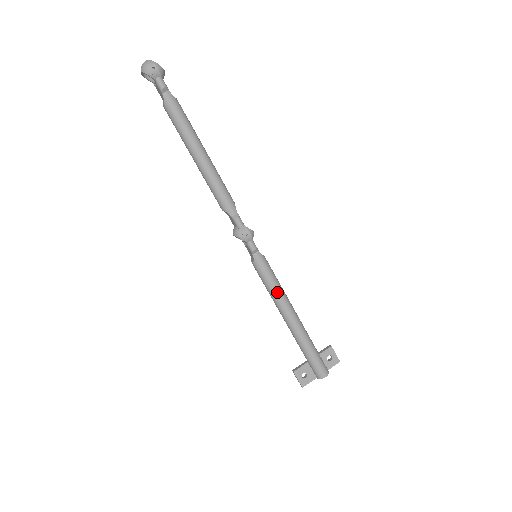
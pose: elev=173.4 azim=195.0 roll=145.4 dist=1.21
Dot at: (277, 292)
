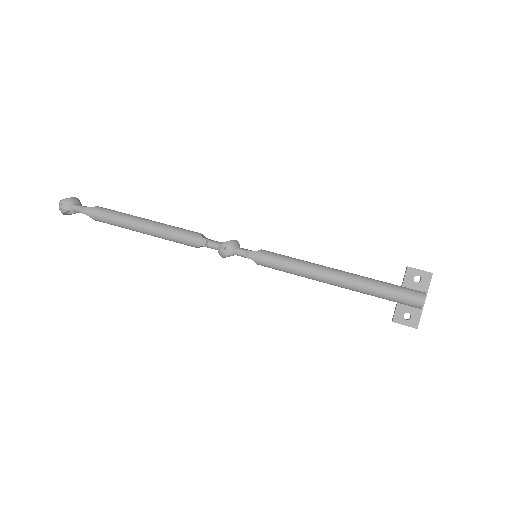
Dot at: (298, 269)
